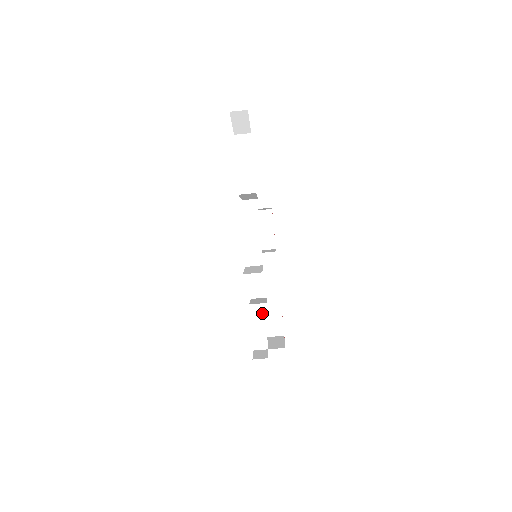
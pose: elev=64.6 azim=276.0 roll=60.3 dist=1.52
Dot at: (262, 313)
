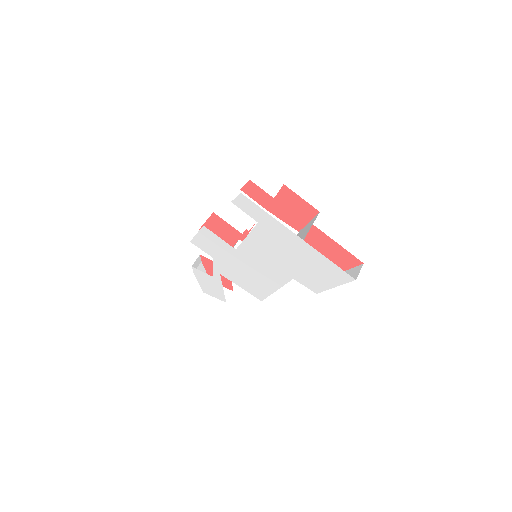
Dot at: occluded
